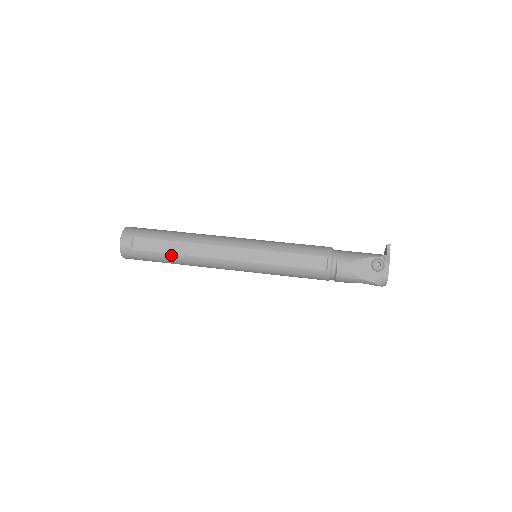
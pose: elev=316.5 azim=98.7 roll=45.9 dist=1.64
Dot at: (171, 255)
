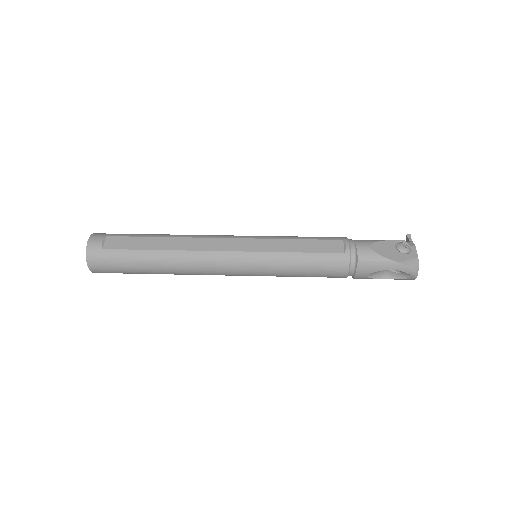
Dot at: (151, 252)
